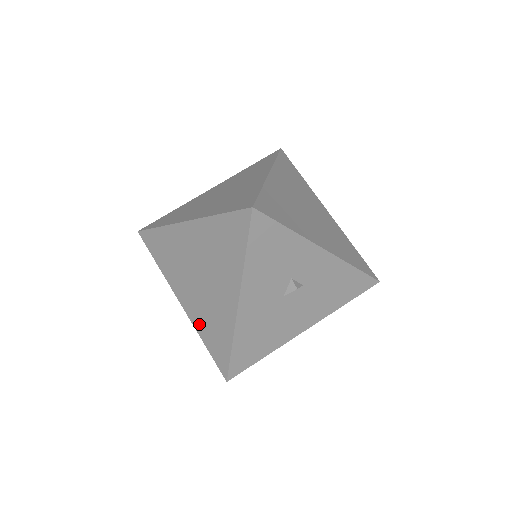
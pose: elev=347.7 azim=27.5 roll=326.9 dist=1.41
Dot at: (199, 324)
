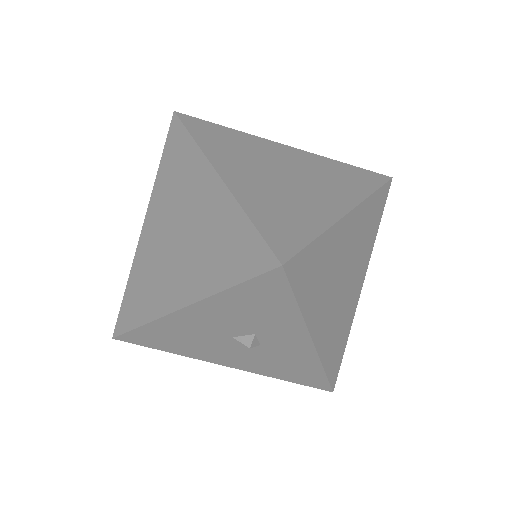
Dot at: (138, 266)
